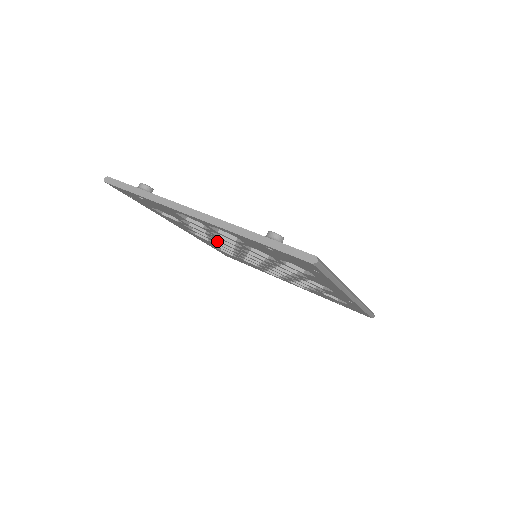
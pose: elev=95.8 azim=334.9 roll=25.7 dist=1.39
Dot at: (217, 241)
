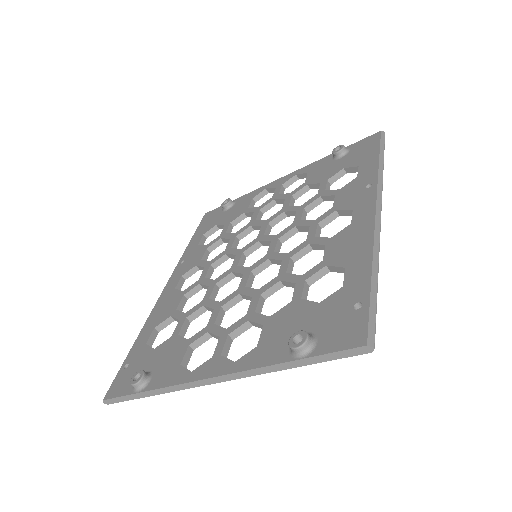
Dot at: occluded
